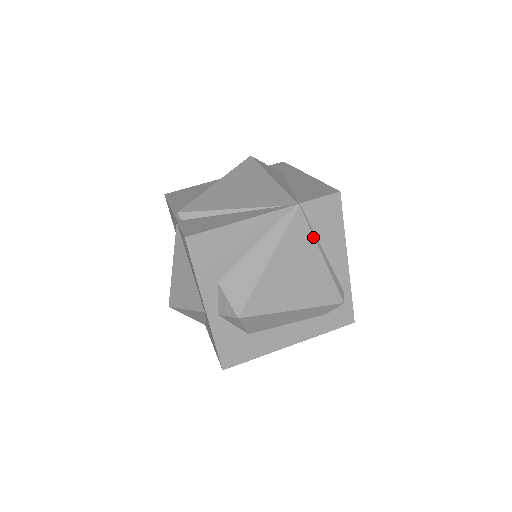
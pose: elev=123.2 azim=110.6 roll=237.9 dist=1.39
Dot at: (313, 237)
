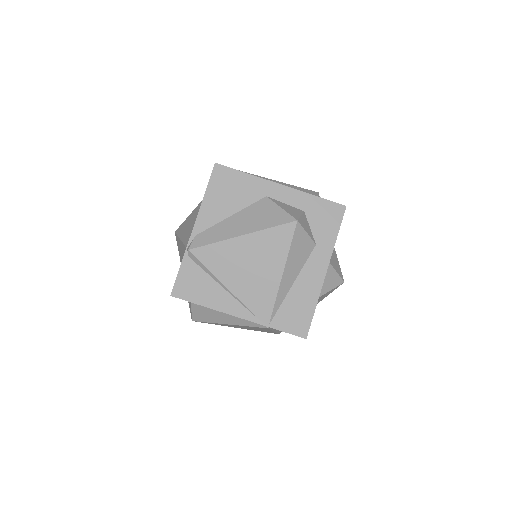
Dot at: (271, 330)
